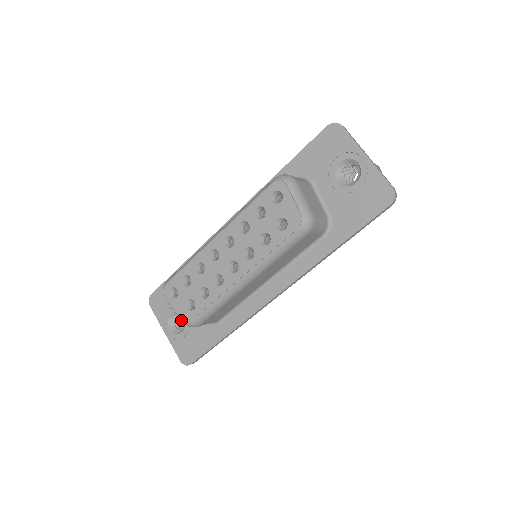
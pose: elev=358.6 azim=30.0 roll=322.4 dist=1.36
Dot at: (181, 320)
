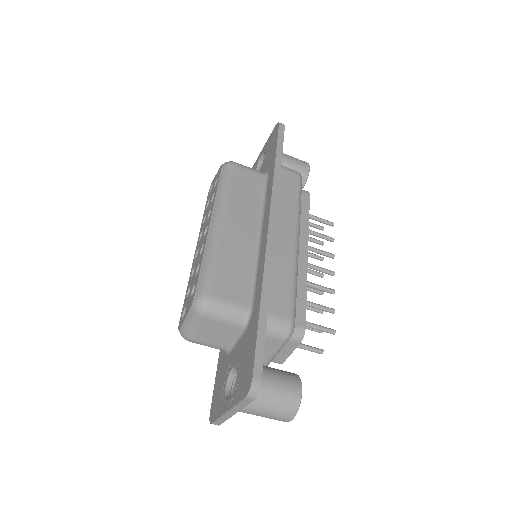
Dot at: occluded
